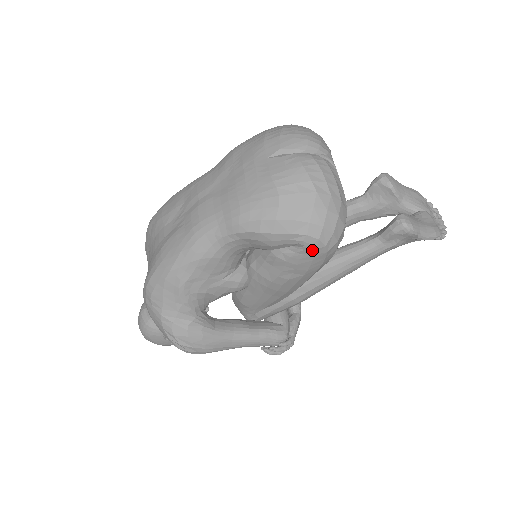
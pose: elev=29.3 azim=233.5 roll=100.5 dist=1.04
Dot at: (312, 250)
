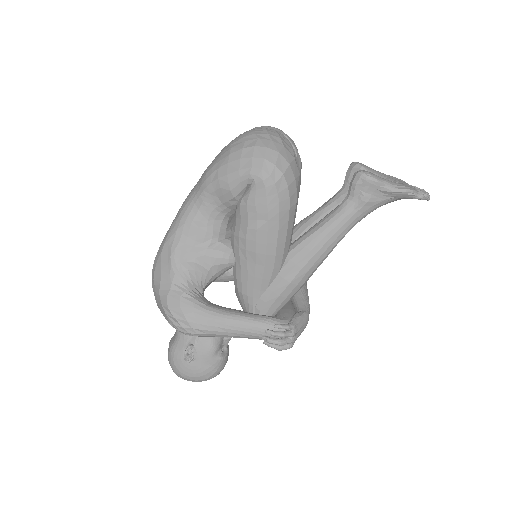
Dot at: (260, 182)
